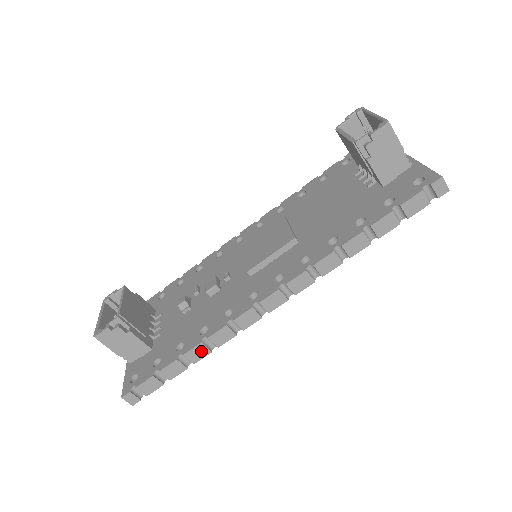
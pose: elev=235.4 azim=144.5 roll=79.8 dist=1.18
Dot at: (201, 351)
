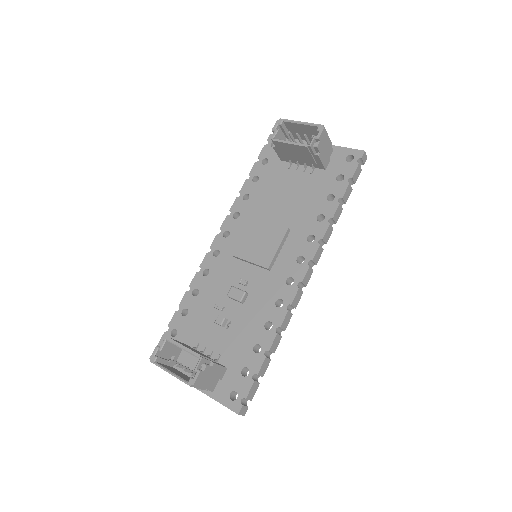
Dot at: (277, 340)
